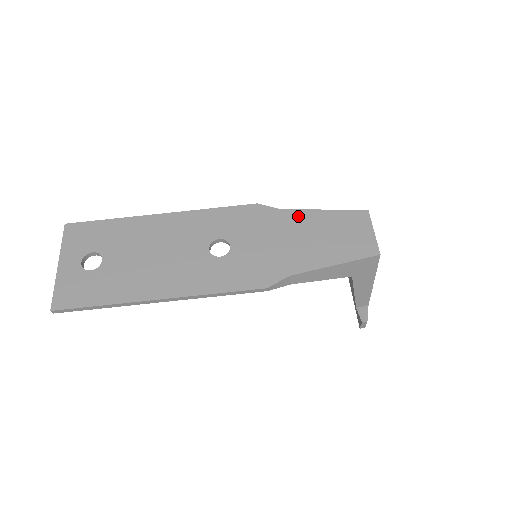
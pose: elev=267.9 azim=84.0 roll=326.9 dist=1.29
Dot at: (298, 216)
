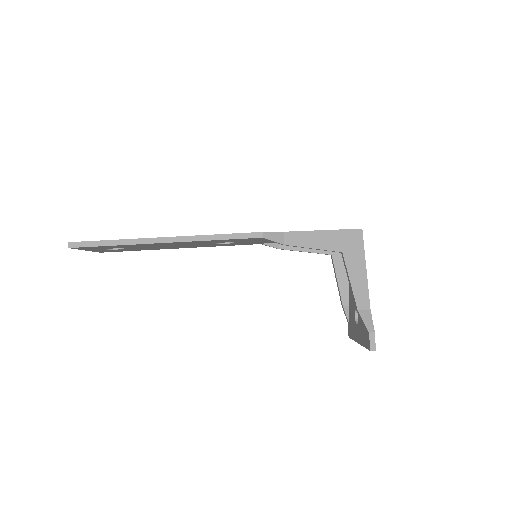
Dot at: occluded
